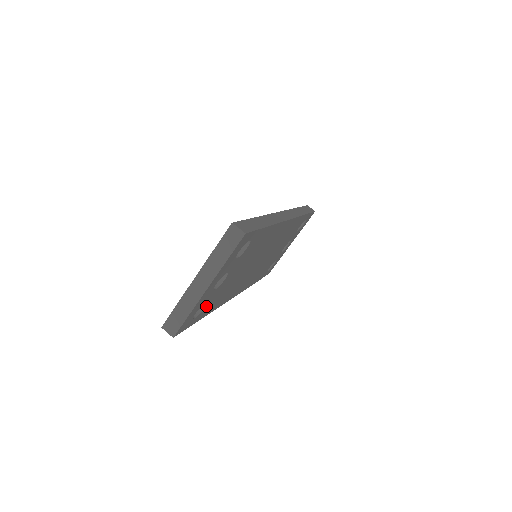
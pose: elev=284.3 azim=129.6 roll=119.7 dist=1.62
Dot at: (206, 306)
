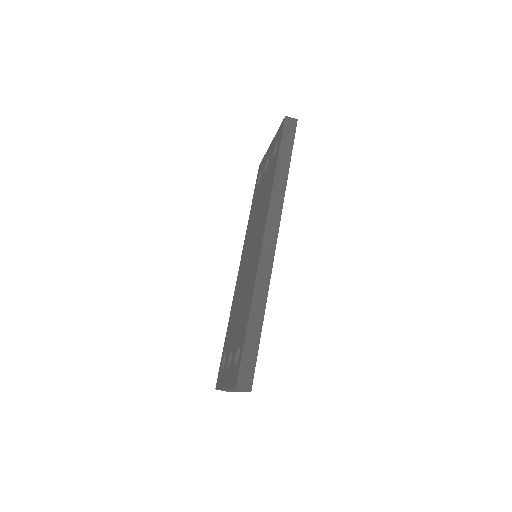
Dot at: occluded
